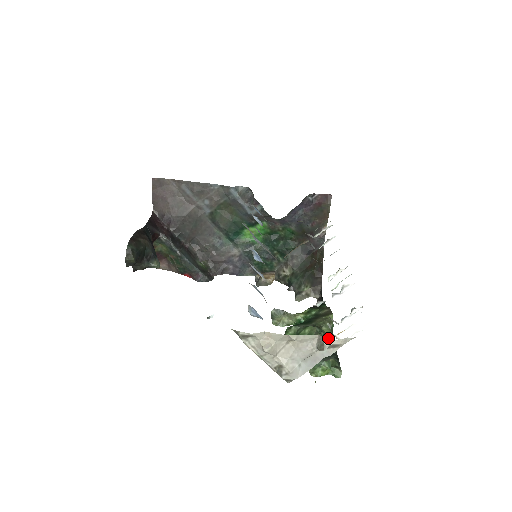
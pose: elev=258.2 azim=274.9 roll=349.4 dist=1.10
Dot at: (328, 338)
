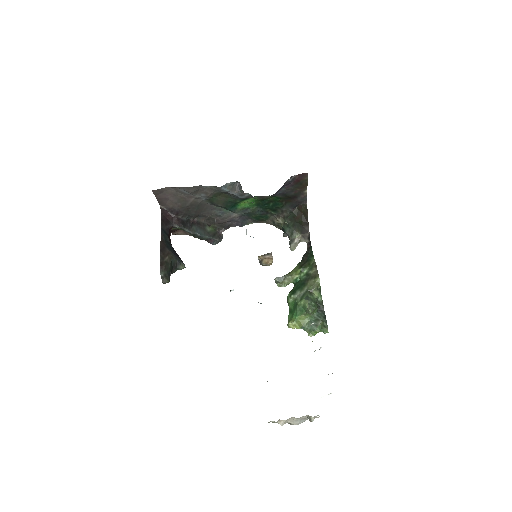
Dot at: (313, 417)
